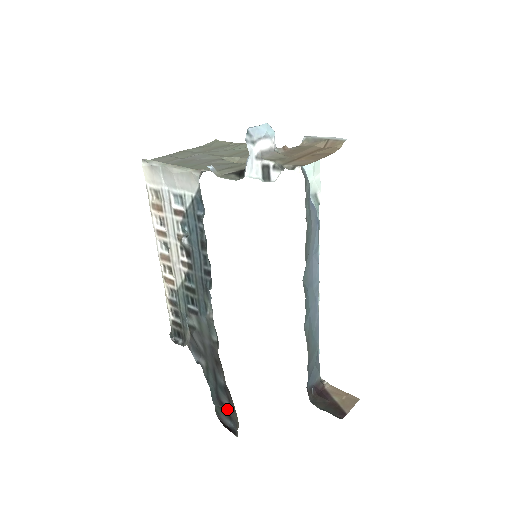
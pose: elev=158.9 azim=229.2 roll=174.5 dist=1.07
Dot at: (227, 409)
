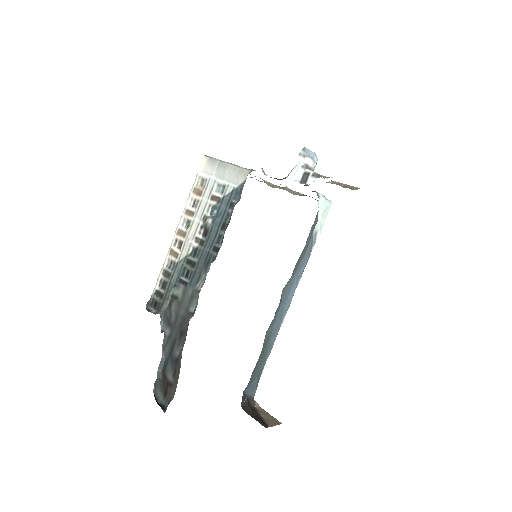
Dot at: (167, 384)
